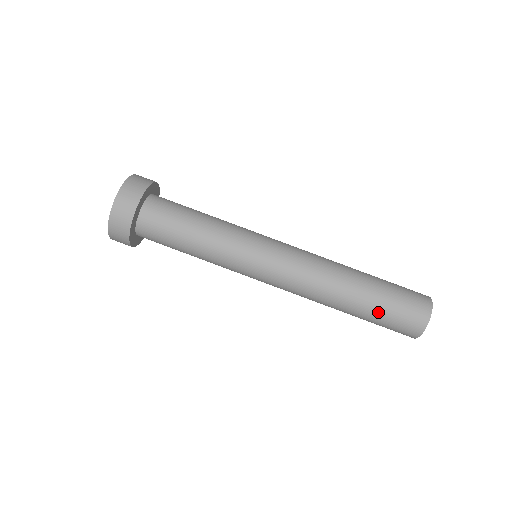
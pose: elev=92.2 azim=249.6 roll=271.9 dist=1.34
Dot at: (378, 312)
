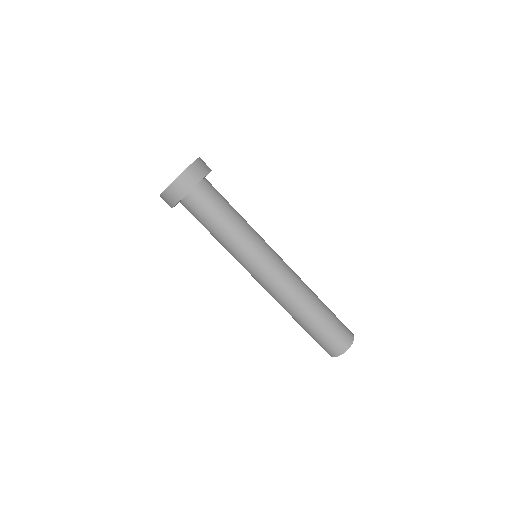
Dot at: (311, 334)
